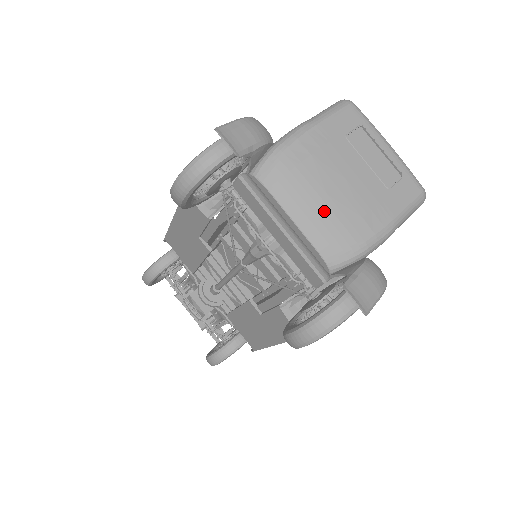
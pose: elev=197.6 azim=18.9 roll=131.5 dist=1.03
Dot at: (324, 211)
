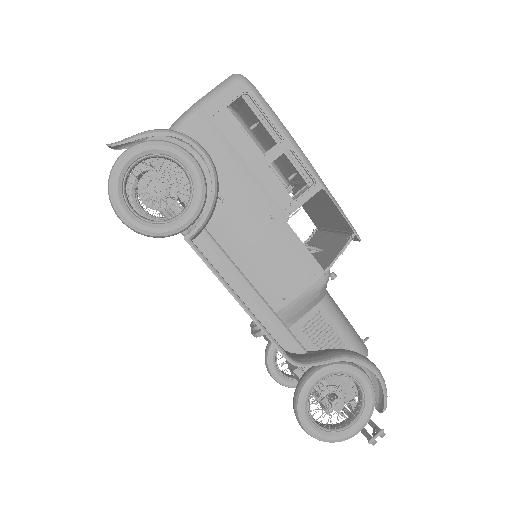
Dot at: occluded
